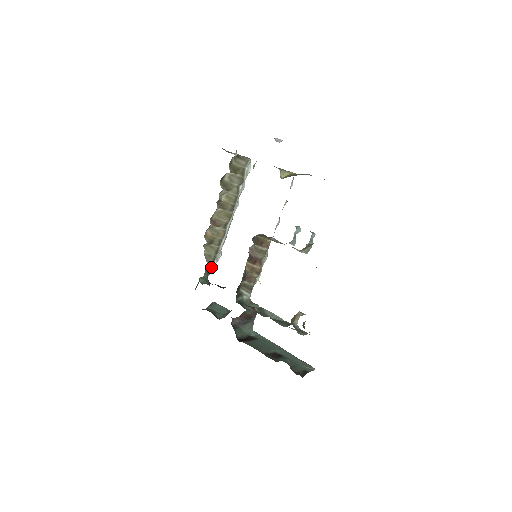
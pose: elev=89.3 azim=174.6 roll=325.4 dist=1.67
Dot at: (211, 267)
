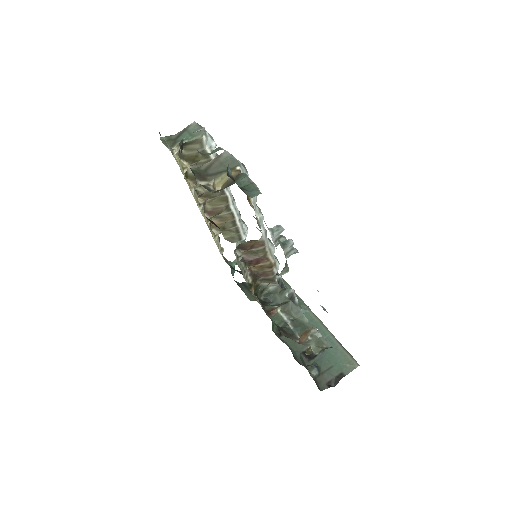
Dot at: occluded
